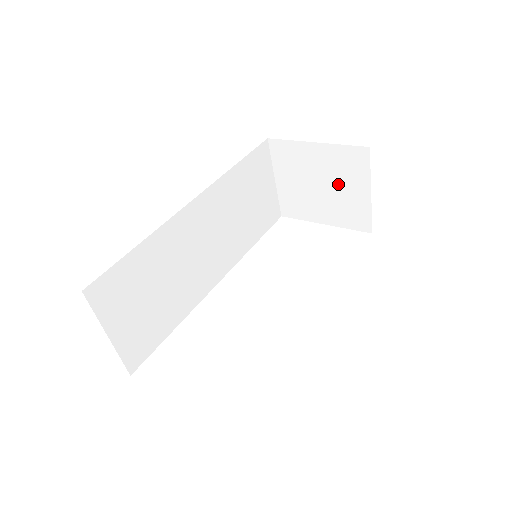
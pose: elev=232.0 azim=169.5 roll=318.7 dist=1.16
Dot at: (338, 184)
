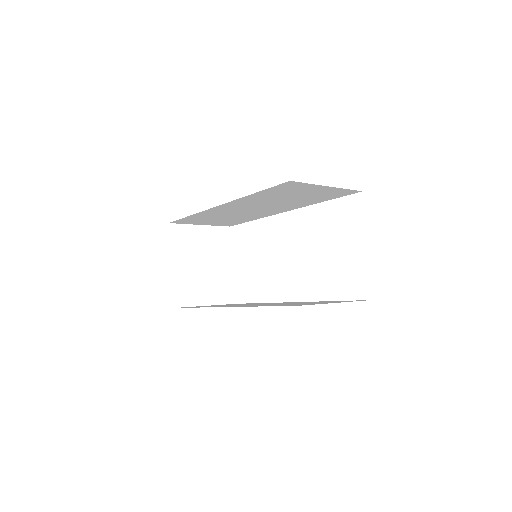
Dot at: occluded
